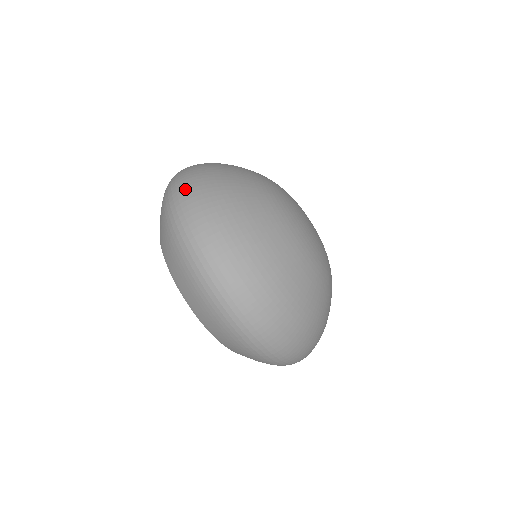
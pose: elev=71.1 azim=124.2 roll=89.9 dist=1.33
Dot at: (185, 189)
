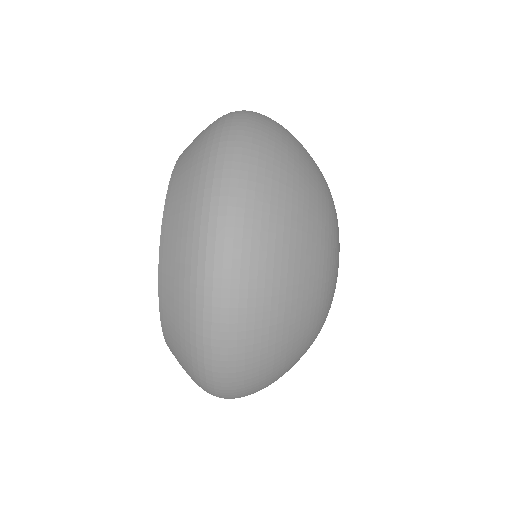
Dot at: (251, 130)
